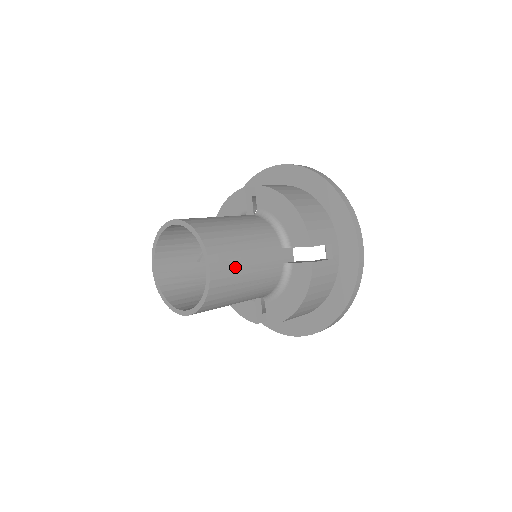
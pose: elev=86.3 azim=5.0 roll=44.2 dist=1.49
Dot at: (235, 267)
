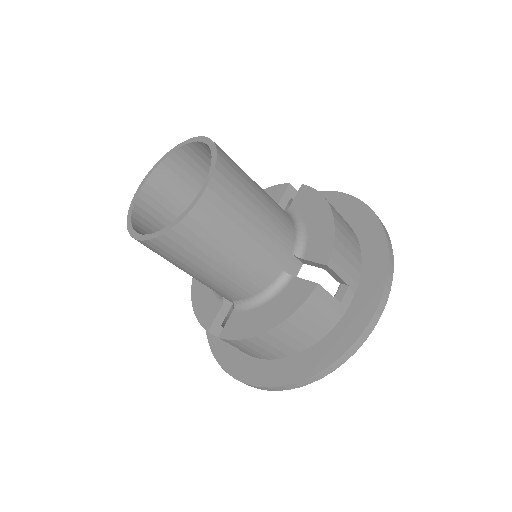
Dot at: (232, 219)
